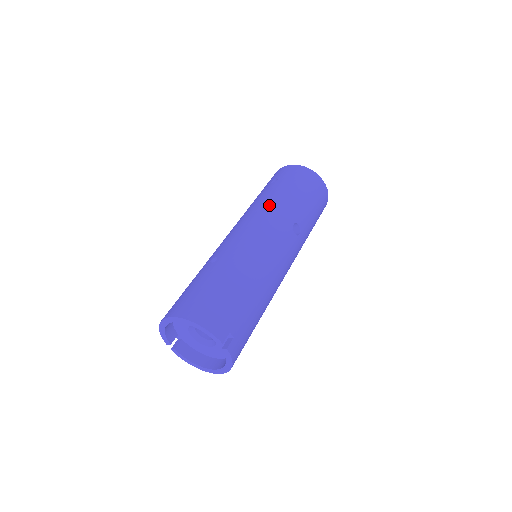
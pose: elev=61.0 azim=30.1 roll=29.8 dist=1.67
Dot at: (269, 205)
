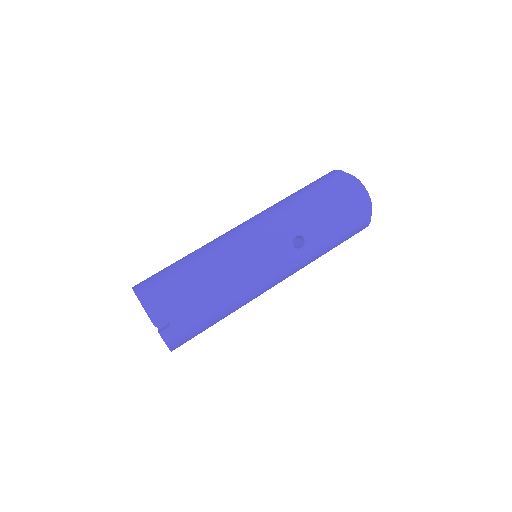
Dot at: (281, 210)
